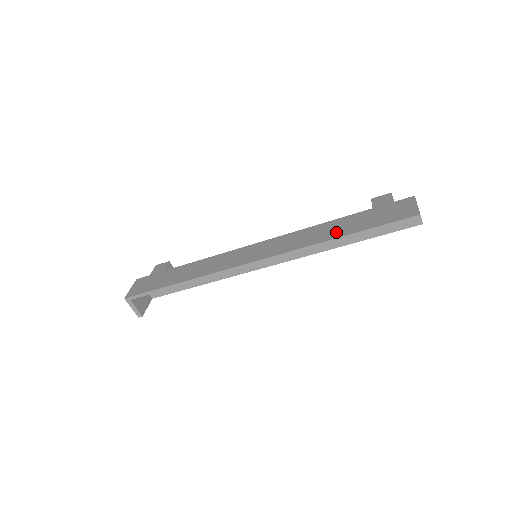
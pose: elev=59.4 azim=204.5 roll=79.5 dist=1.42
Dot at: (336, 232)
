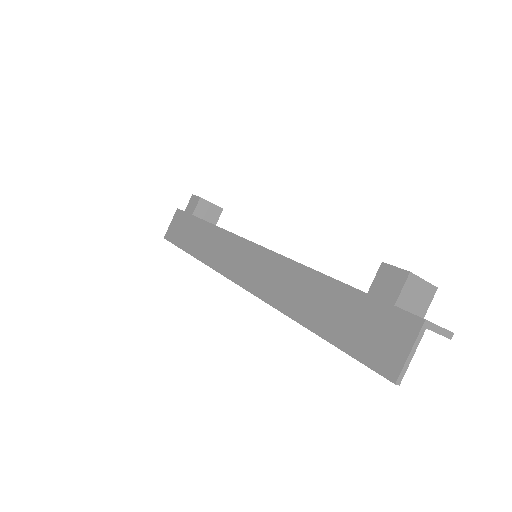
Dot at: (309, 311)
